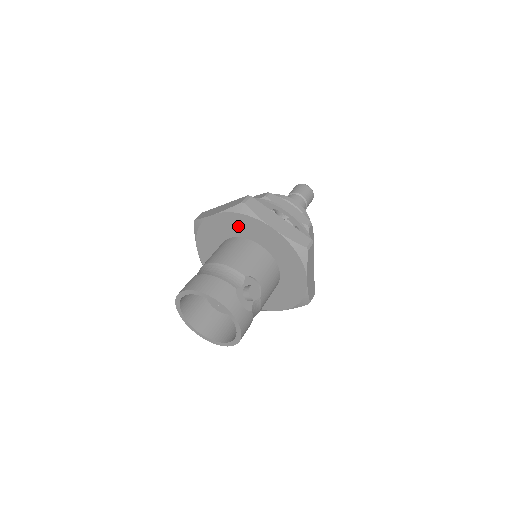
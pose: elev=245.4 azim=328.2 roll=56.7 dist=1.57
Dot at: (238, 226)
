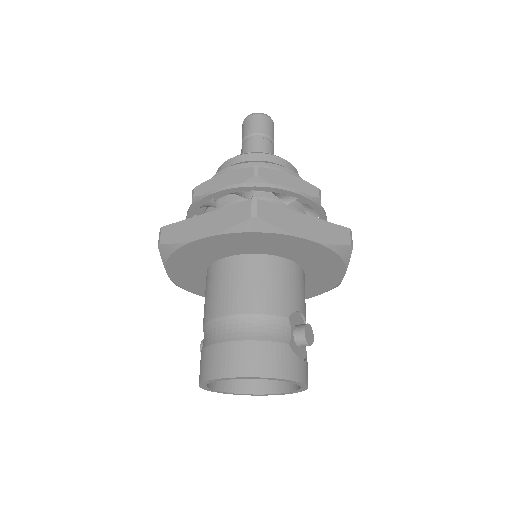
Dot at: (245, 244)
